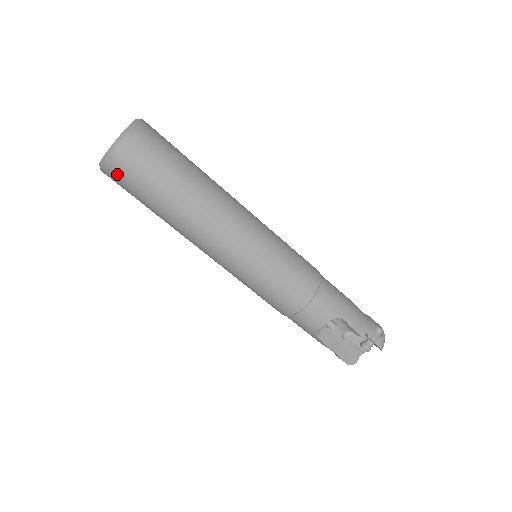
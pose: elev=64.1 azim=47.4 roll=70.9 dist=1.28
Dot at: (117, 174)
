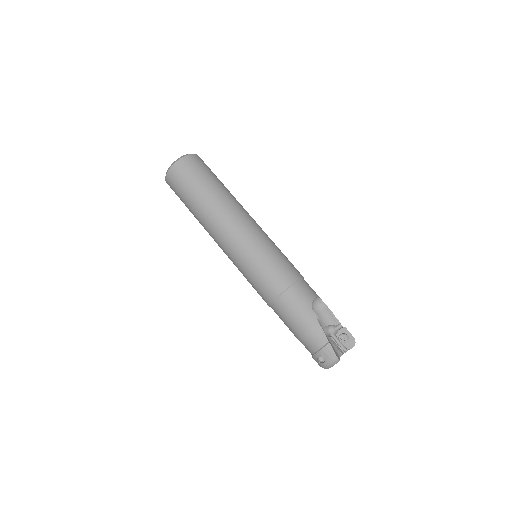
Dot at: (192, 163)
